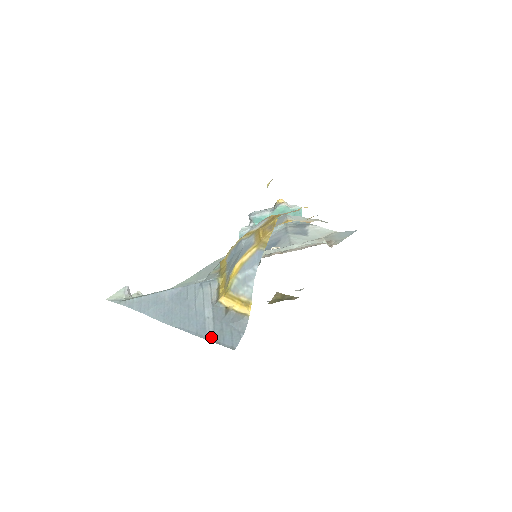
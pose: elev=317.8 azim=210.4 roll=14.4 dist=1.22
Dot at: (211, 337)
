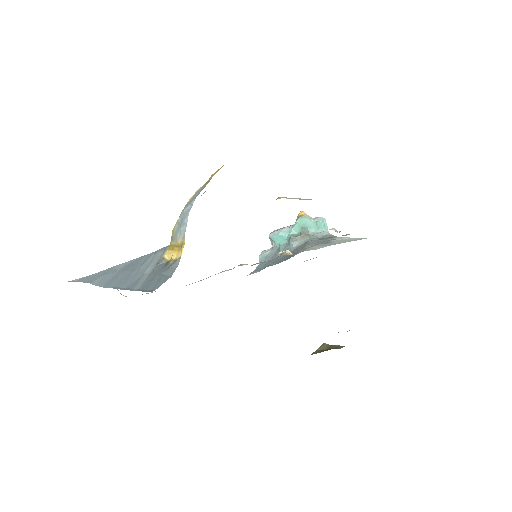
Dot at: (137, 288)
